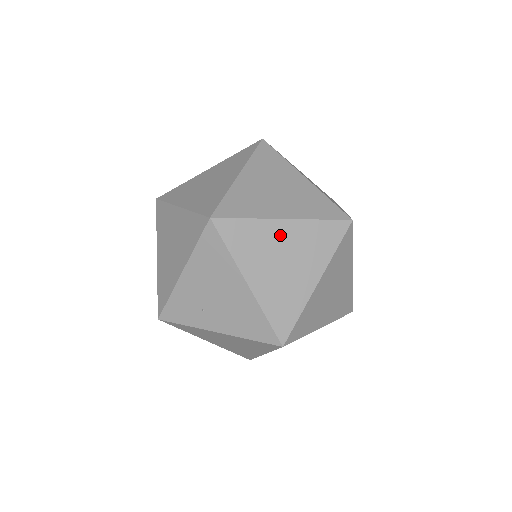
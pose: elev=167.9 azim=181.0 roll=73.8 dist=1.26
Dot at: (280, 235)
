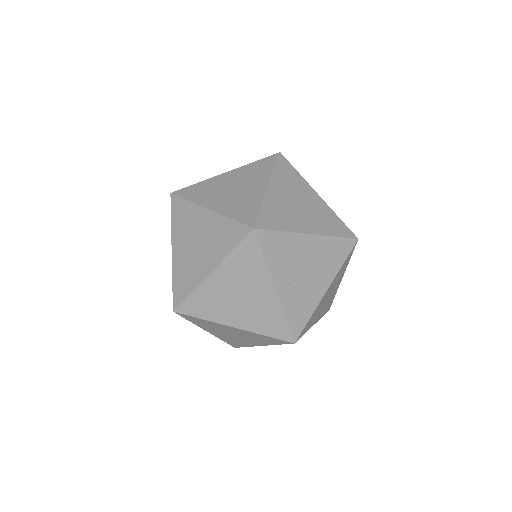
Dot at: (202, 221)
